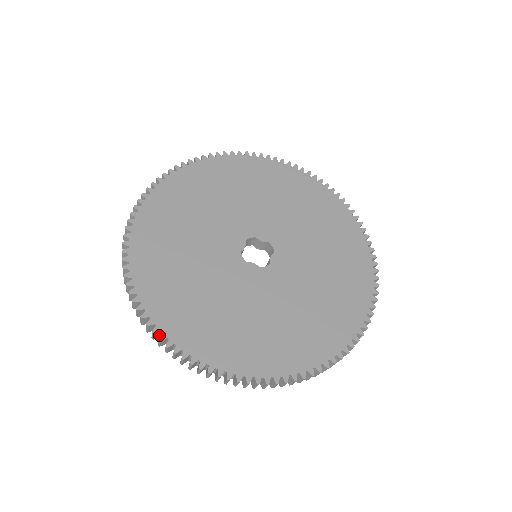
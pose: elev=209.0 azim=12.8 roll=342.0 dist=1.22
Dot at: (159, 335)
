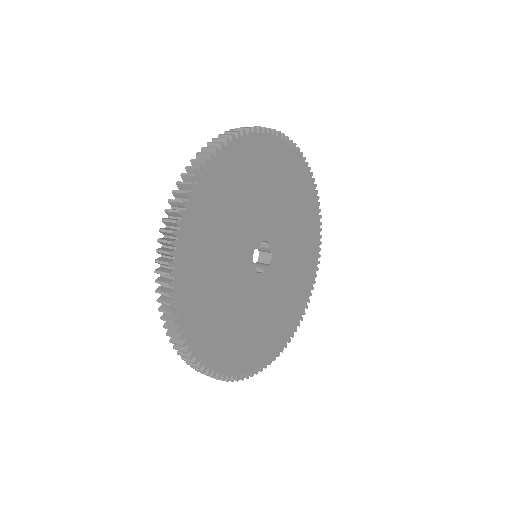
Dot at: occluded
